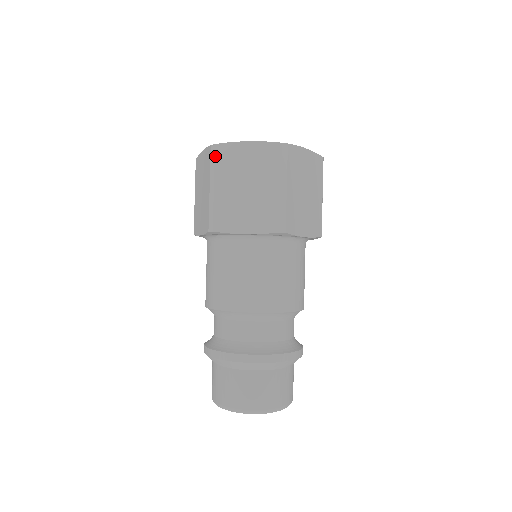
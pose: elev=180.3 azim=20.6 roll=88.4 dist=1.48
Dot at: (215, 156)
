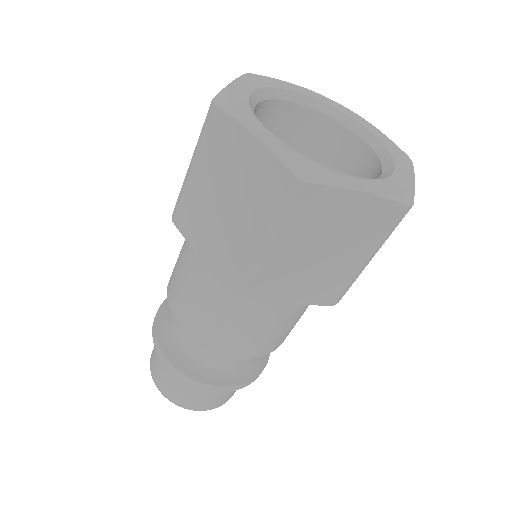
Dot at: (207, 123)
